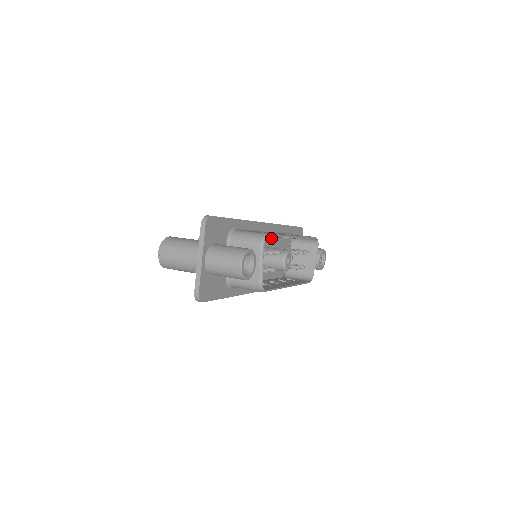
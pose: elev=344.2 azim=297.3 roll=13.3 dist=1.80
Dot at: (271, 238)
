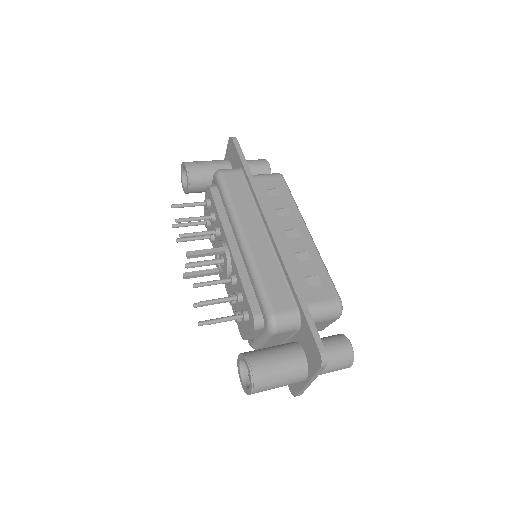
Dot at: occluded
